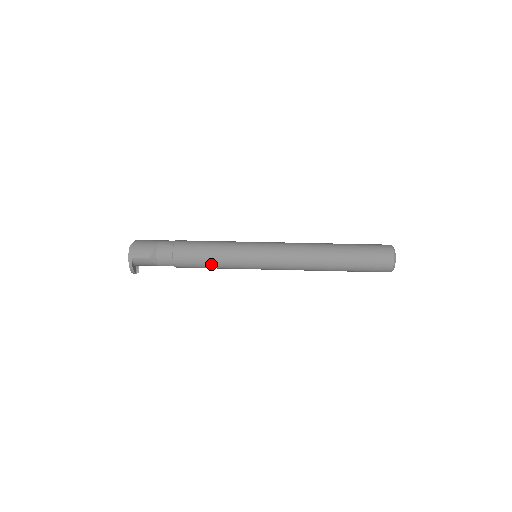
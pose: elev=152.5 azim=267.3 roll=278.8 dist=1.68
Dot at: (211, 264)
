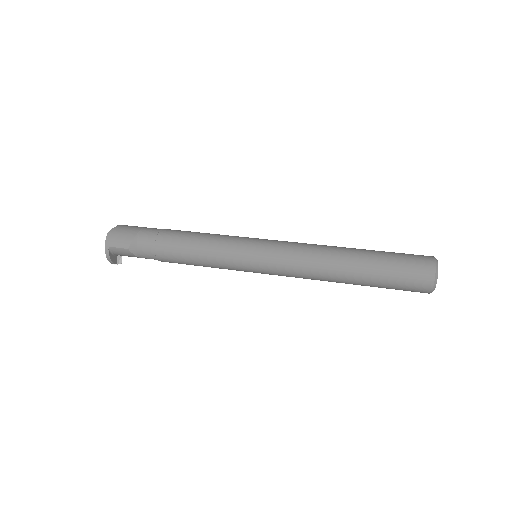
Dot at: (199, 262)
